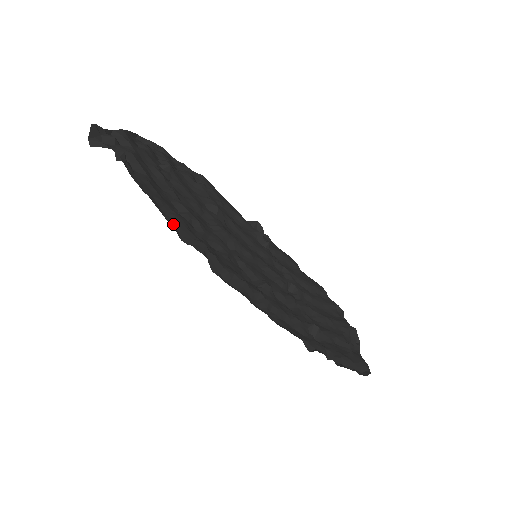
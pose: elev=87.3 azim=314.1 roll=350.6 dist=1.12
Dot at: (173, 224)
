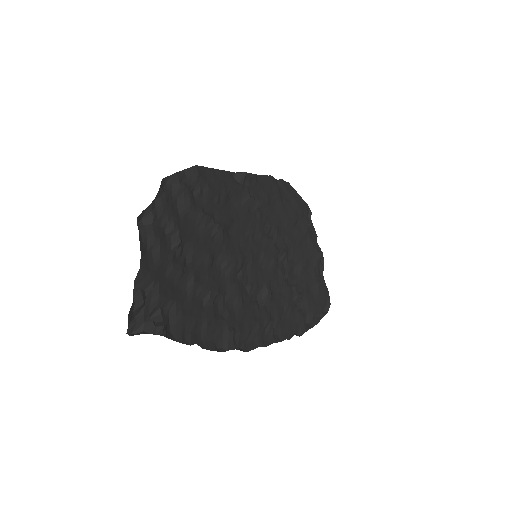
Dot at: (209, 339)
